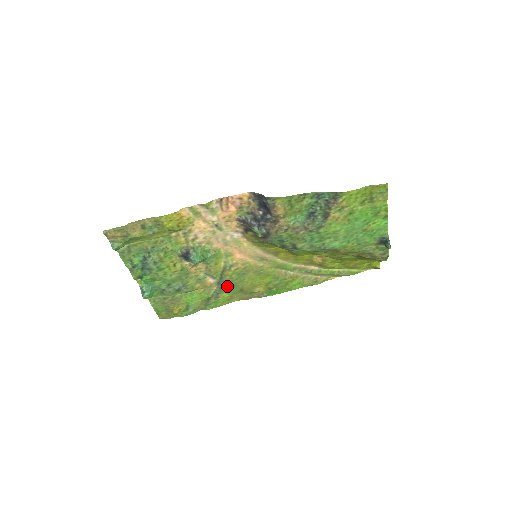
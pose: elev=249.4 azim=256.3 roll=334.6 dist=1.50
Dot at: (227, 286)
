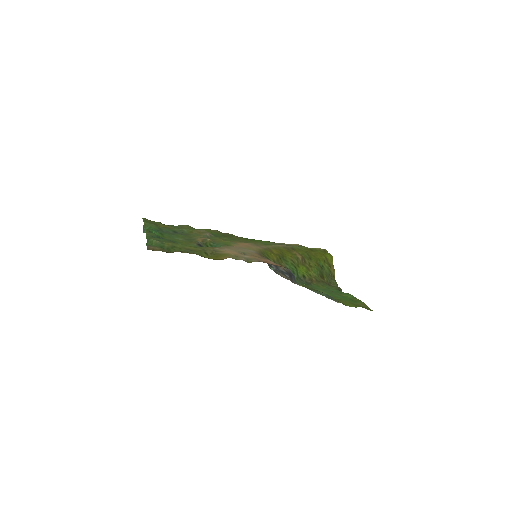
Dot at: (217, 235)
